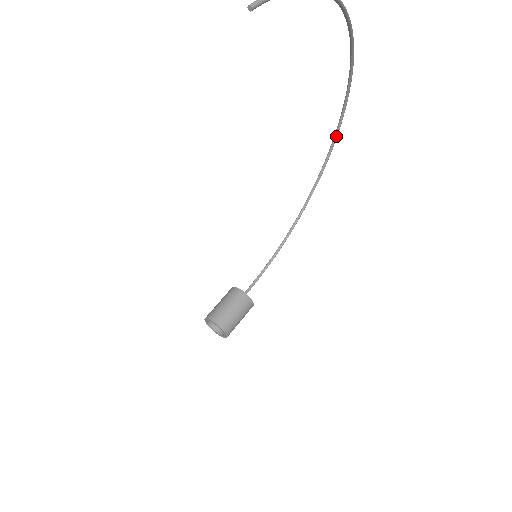
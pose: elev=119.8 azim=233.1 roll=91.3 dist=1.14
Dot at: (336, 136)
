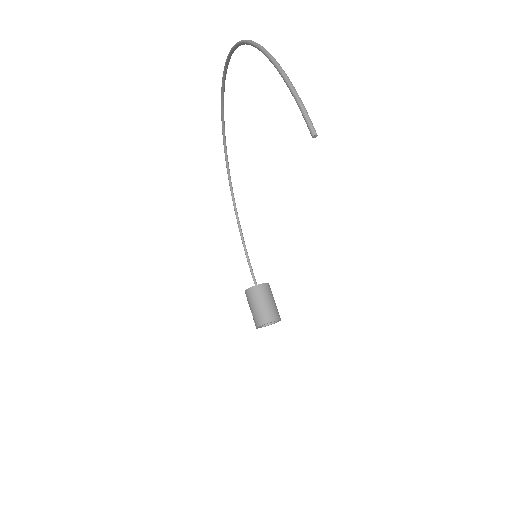
Dot at: occluded
